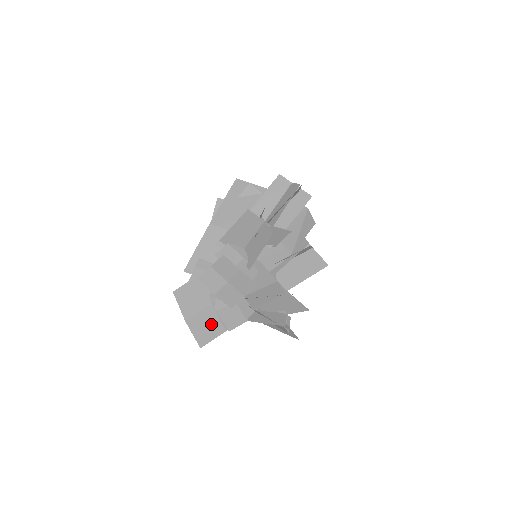
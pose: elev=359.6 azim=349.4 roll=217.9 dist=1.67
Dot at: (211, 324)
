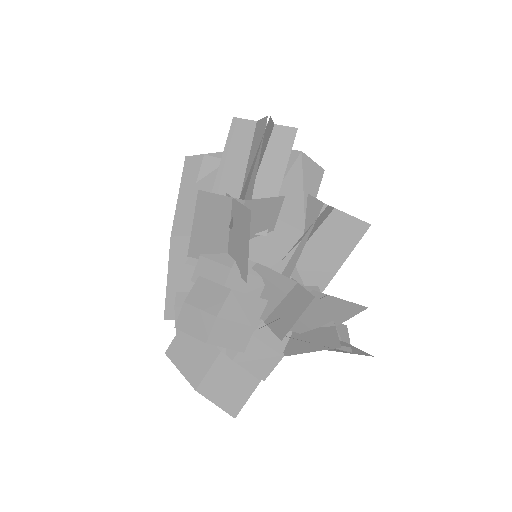
Dot at: (234, 380)
